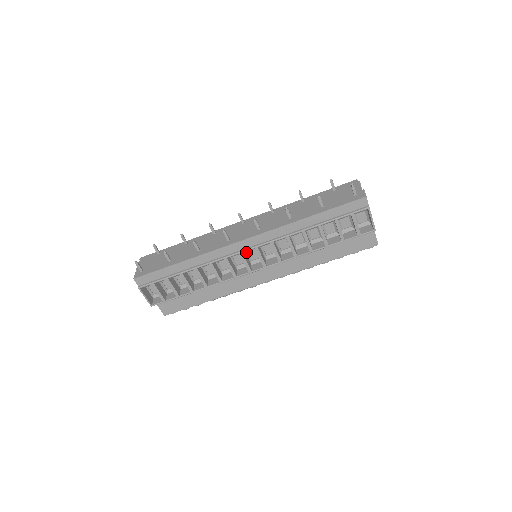
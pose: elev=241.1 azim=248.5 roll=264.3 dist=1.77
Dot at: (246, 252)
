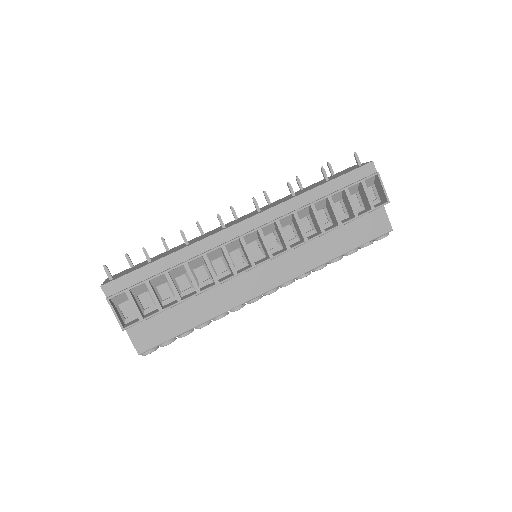
Dot at: occluded
